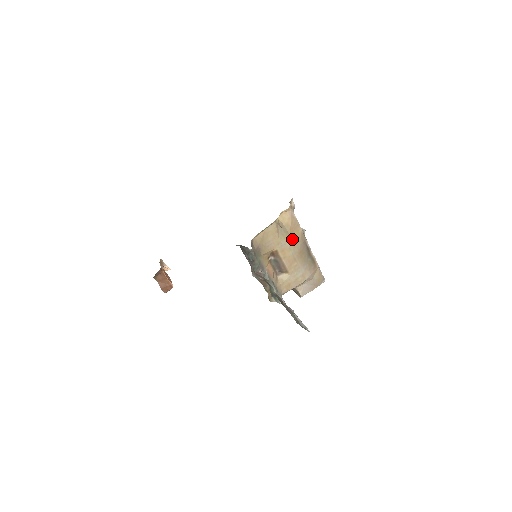
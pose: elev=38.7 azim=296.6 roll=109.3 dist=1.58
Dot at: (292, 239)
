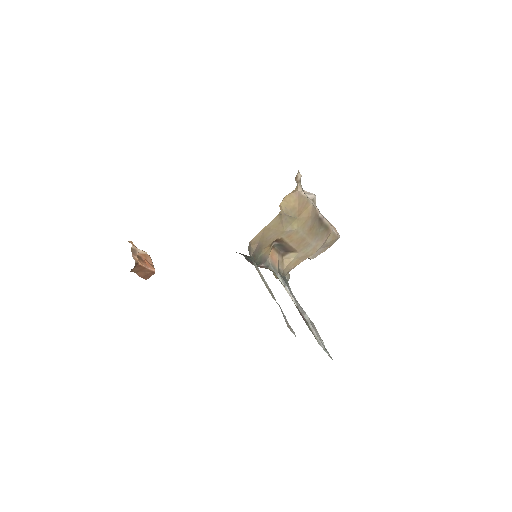
Dot at: (300, 221)
